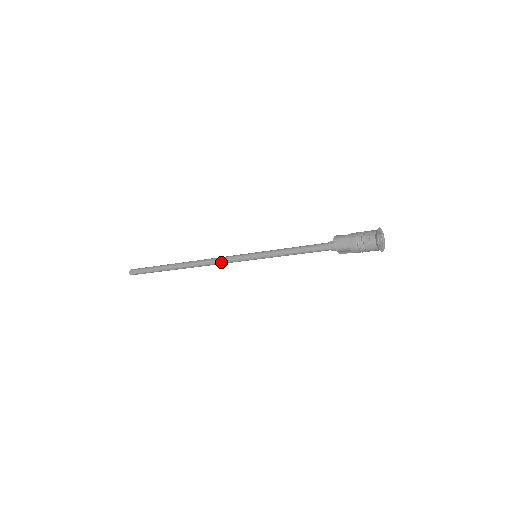
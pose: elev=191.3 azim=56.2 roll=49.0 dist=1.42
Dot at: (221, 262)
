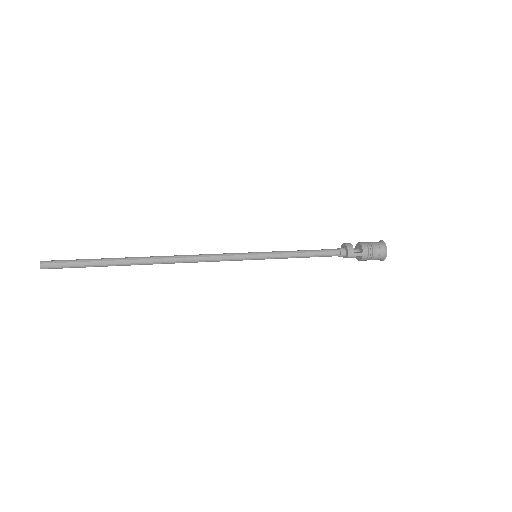
Dot at: occluded
